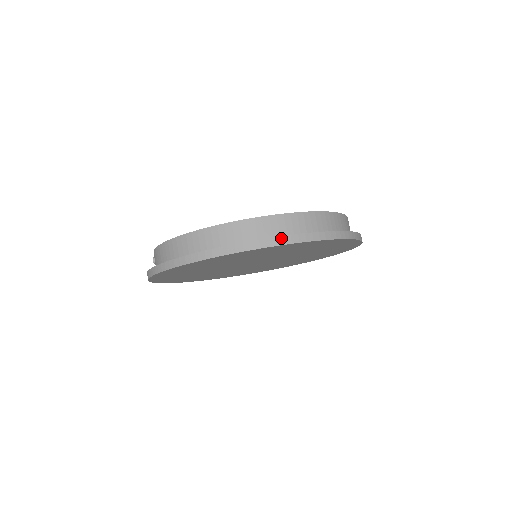
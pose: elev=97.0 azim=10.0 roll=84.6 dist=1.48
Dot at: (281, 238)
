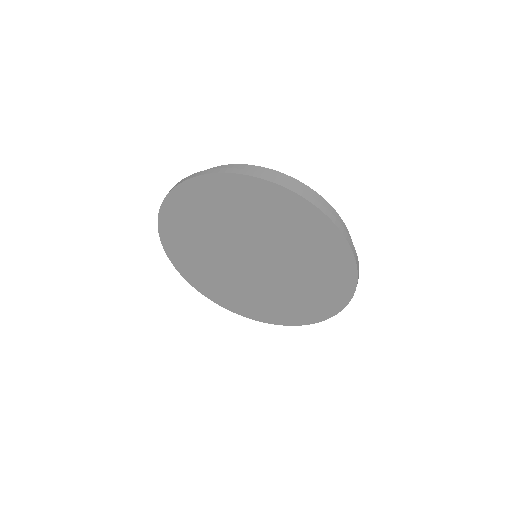
Dot at: (339, 223)
